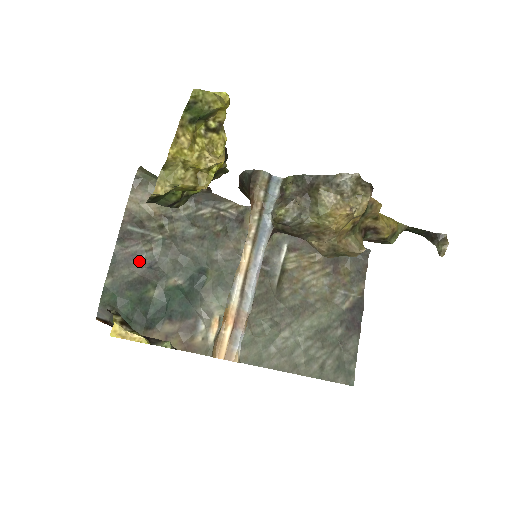
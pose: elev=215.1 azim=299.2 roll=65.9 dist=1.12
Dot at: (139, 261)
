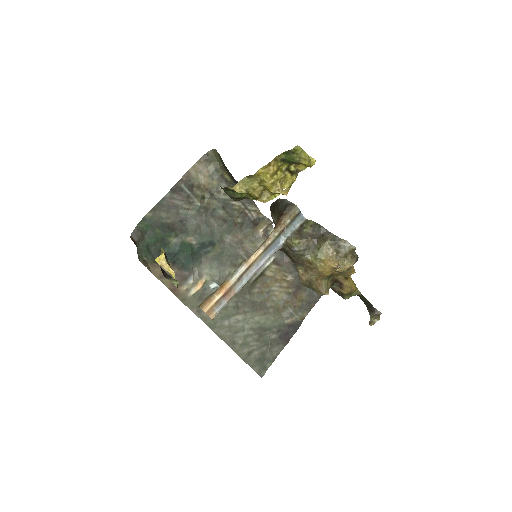
Dot at: (176, 213)
